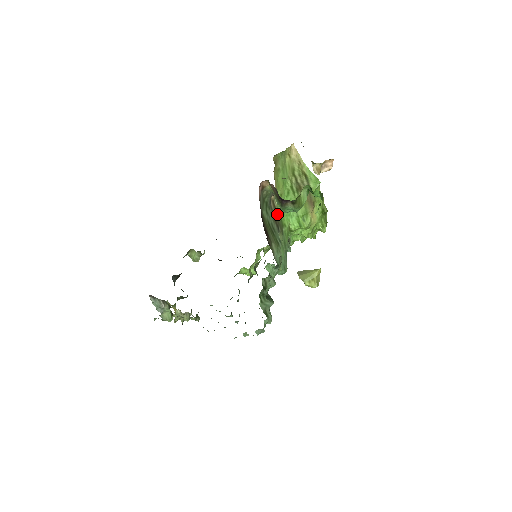
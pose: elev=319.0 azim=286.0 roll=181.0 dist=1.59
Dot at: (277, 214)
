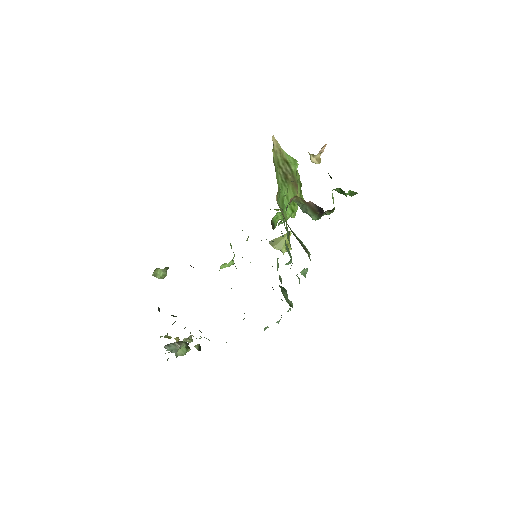
Dot at: (282, 214)
